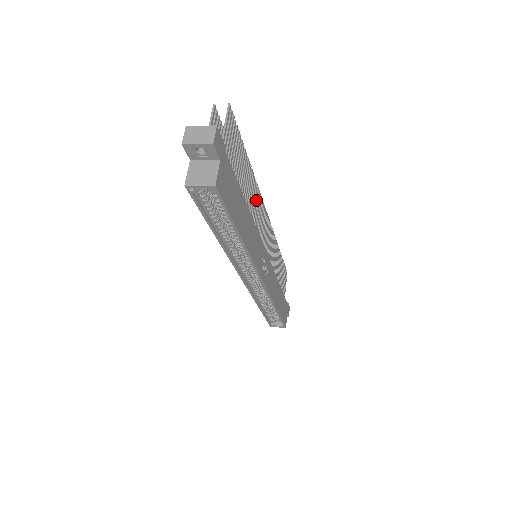
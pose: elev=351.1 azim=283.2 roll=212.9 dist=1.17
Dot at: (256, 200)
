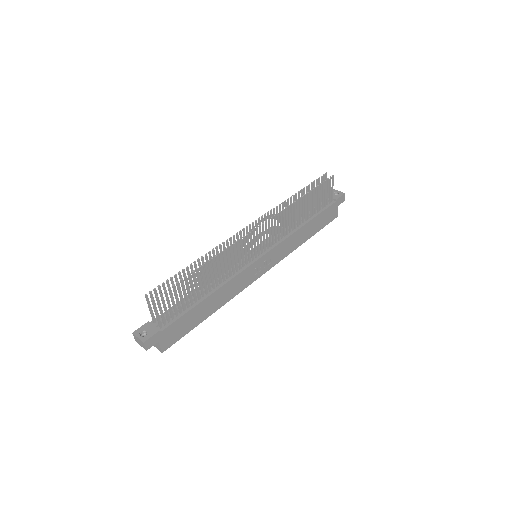
Dot at: (228, 258)
